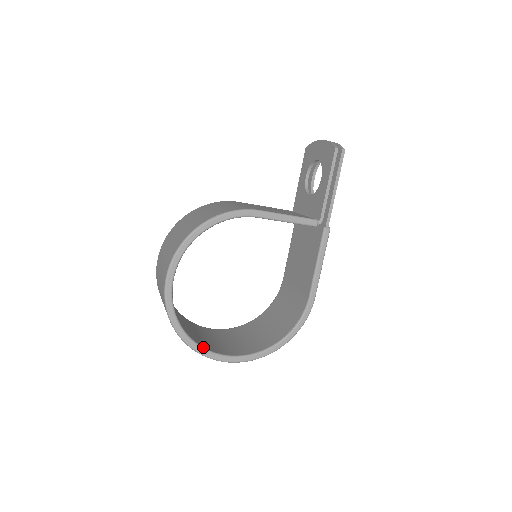
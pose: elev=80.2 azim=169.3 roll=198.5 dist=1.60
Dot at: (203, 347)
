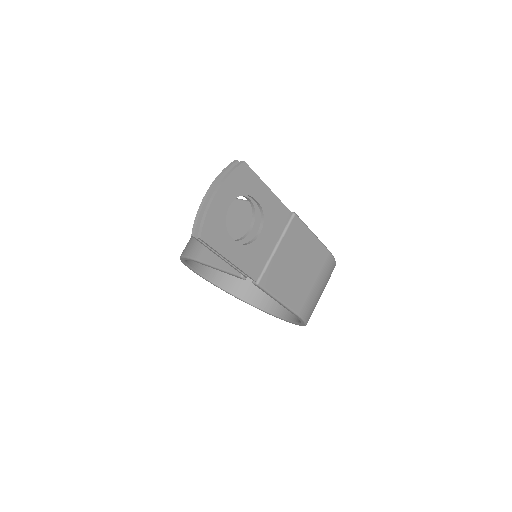
Dot at: (253, 305)
